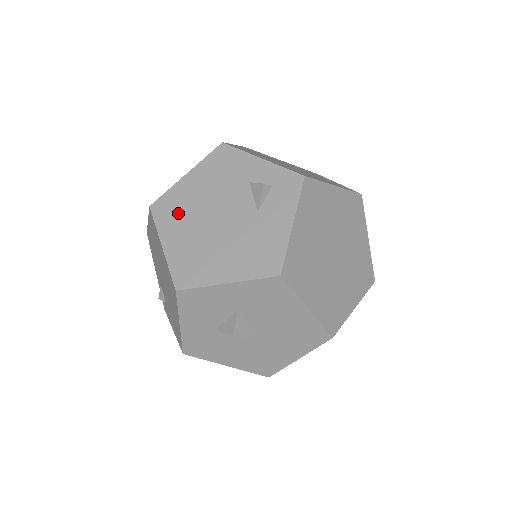
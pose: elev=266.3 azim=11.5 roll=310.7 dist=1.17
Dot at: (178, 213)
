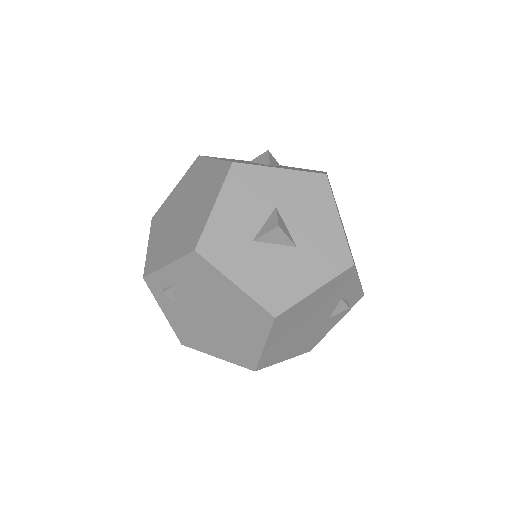
Dot at: (290, 322)
